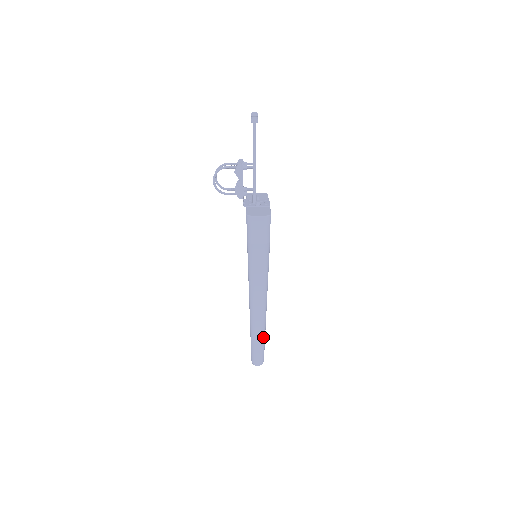
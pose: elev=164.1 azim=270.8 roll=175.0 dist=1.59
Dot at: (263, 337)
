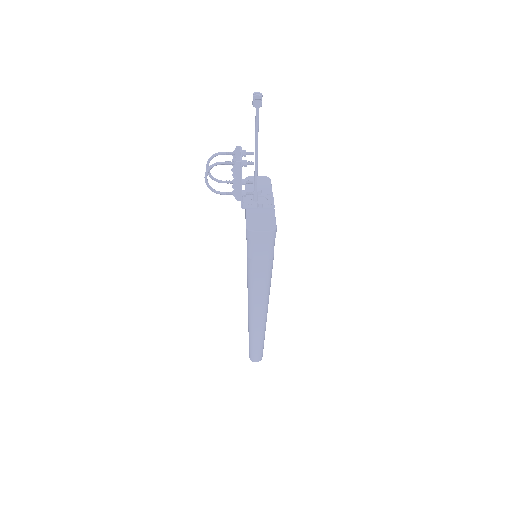
Dot at: (262, 339)
